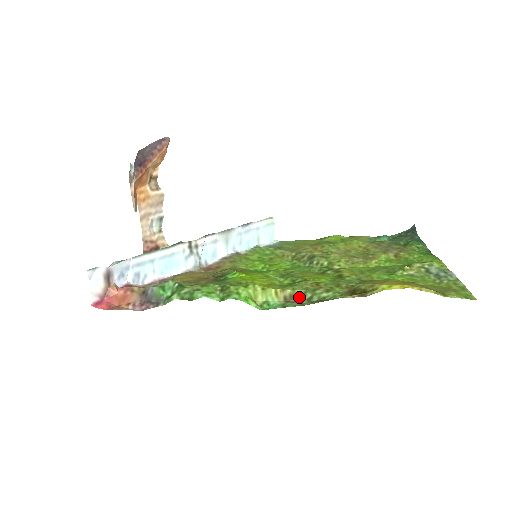
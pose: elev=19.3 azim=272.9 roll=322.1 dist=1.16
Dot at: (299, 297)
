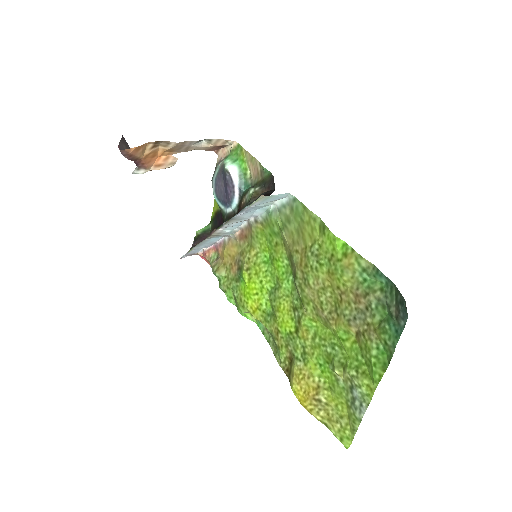
Dot at: occluded
